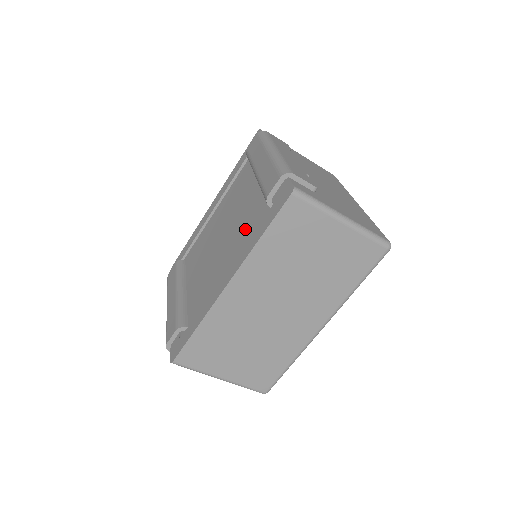
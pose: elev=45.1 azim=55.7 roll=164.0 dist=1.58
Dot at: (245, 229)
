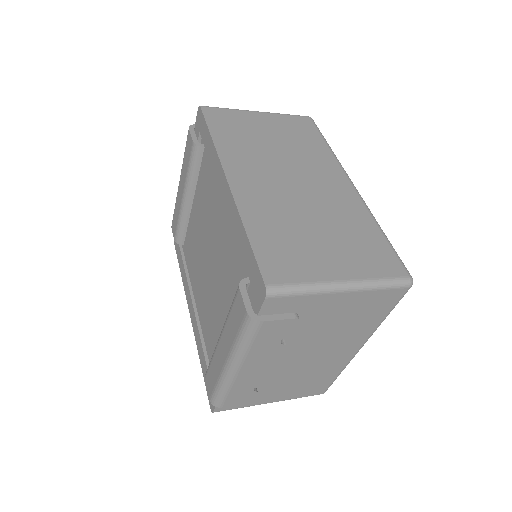
Dot at: (208, 321)
